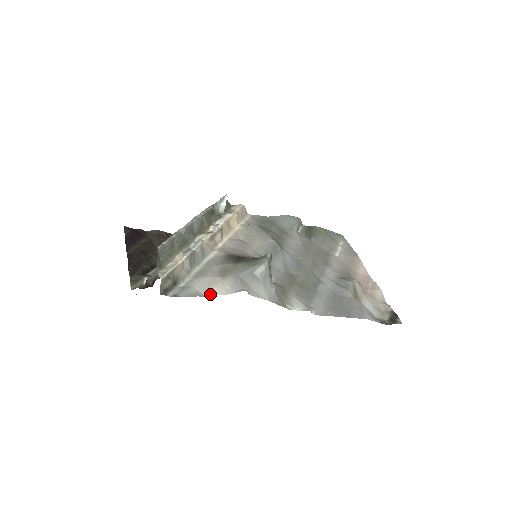
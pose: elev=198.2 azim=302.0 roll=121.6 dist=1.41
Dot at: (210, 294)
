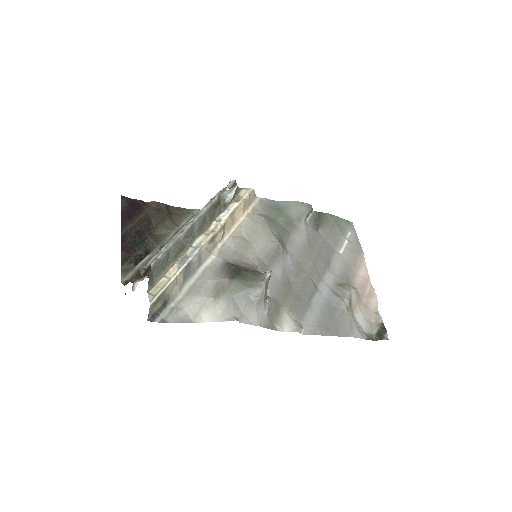
Dot at: (199, 320)
